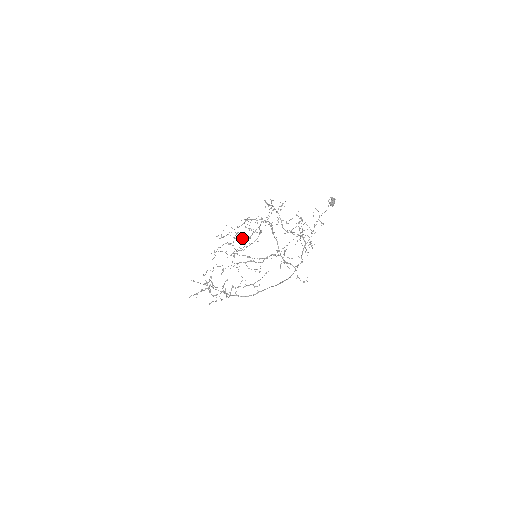
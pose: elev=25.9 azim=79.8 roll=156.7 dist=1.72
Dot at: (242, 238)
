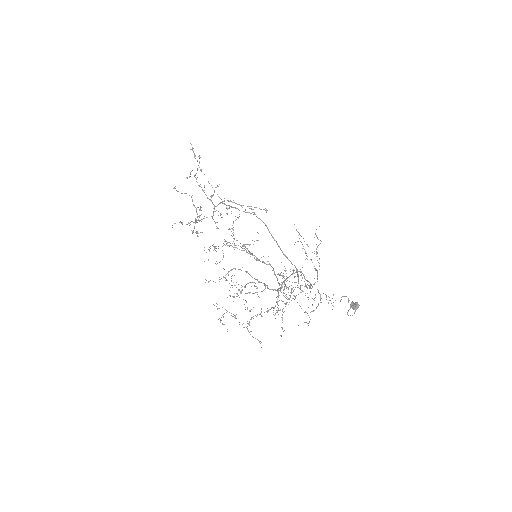
Dot at: occluded
